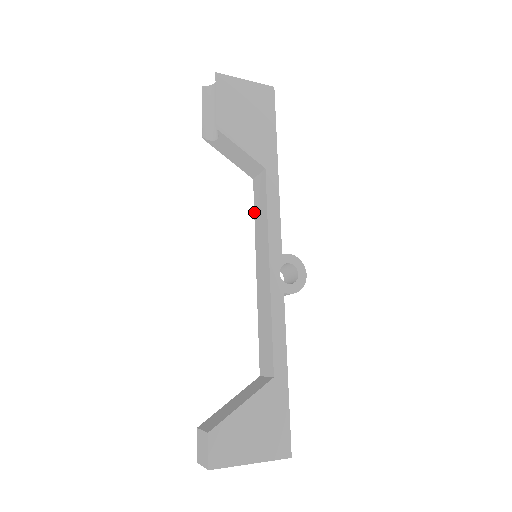
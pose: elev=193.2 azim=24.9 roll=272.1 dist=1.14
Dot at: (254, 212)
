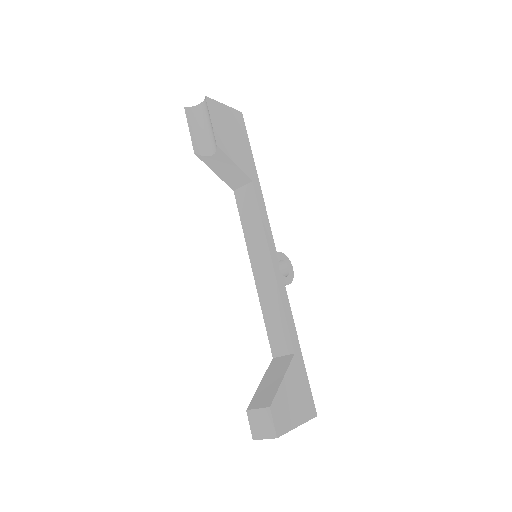
Dot at: (240, 219)
